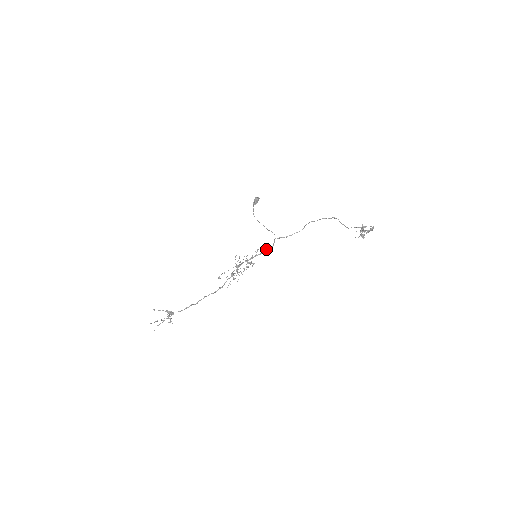
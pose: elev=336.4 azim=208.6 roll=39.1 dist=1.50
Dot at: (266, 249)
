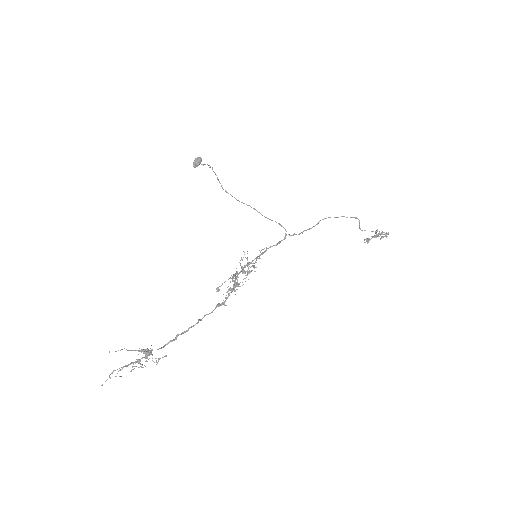
Dot at: (269, 247)
